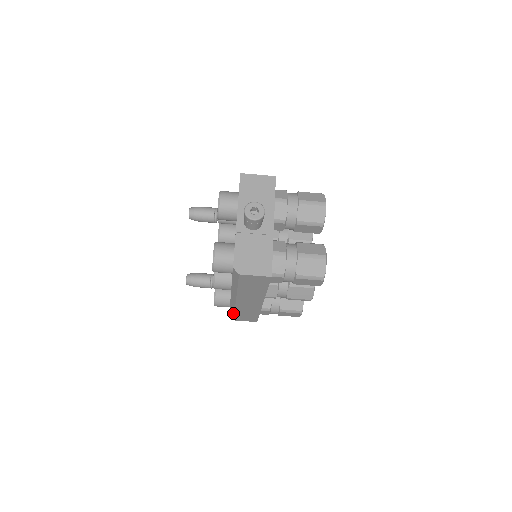
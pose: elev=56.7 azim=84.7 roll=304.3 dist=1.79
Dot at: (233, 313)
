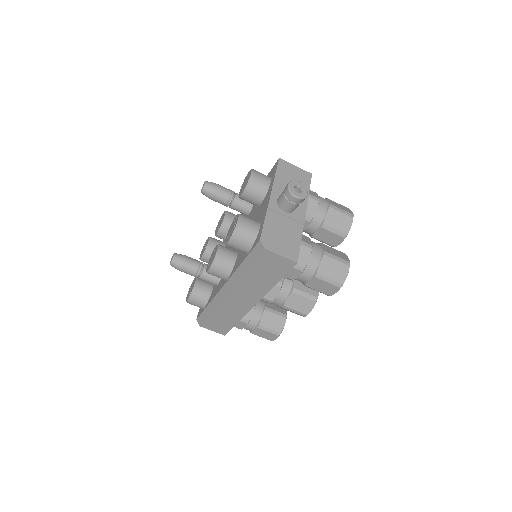
Dot at: (207, 314)
